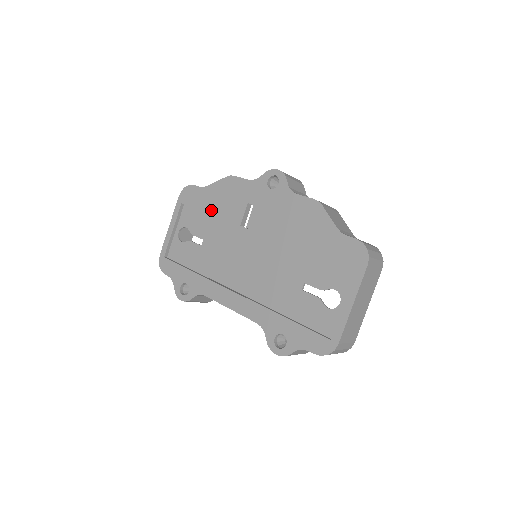
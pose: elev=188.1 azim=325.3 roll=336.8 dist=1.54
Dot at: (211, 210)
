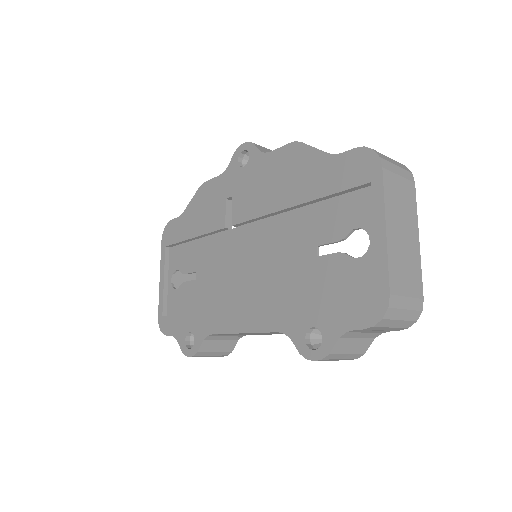
Dot at: (193, 233)
